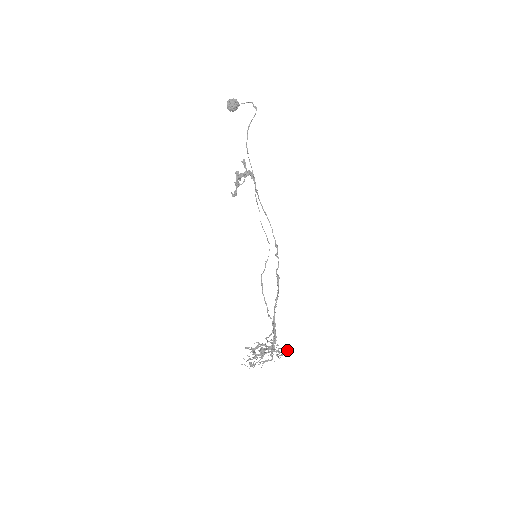
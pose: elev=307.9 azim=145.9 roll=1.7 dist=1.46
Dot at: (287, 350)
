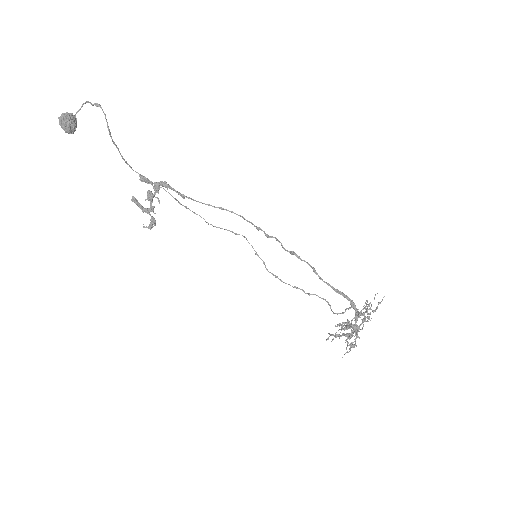
Dot at: (367, 301)
